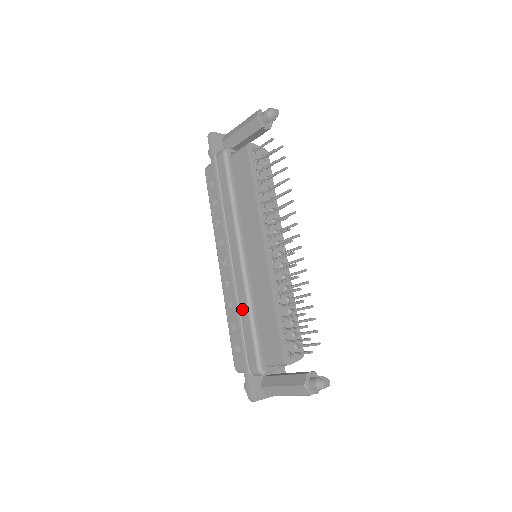
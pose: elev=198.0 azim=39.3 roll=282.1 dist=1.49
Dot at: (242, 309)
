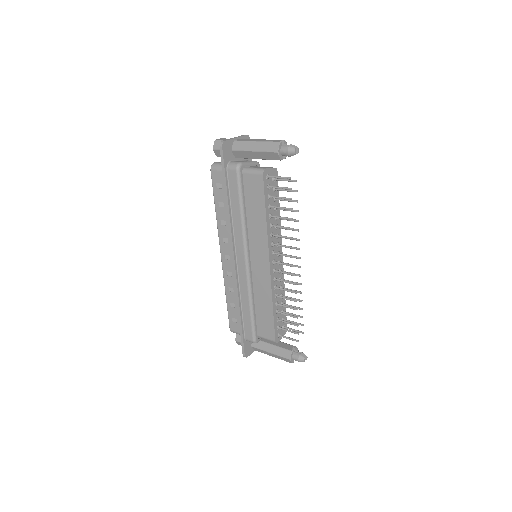
Dot at: (243, 300)
